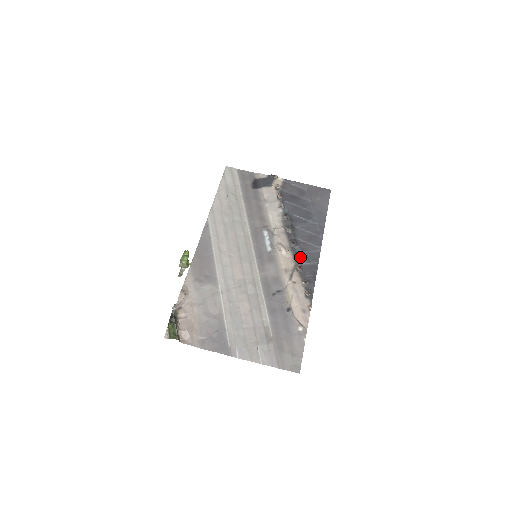
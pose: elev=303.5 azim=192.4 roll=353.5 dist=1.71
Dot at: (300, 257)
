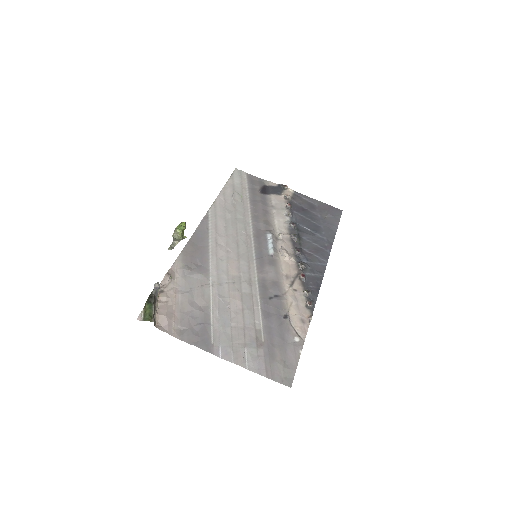
Dot at: (304, 266)
